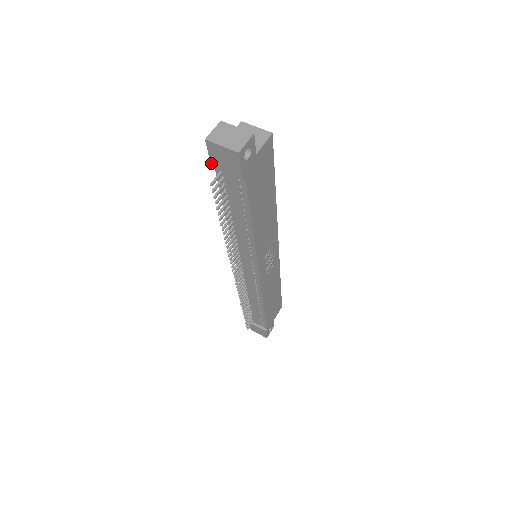
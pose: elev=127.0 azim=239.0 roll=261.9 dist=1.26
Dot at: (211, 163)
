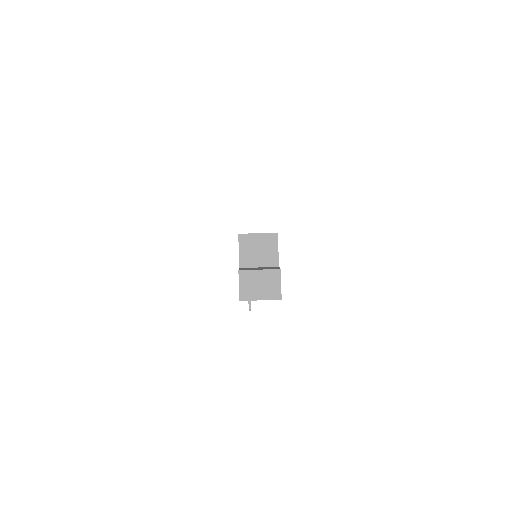
Dot at: occluded
